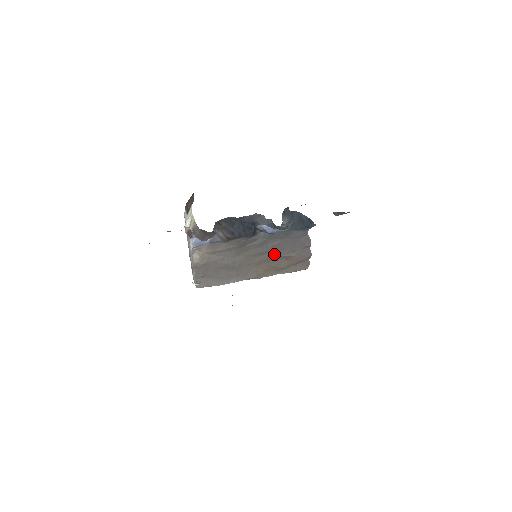
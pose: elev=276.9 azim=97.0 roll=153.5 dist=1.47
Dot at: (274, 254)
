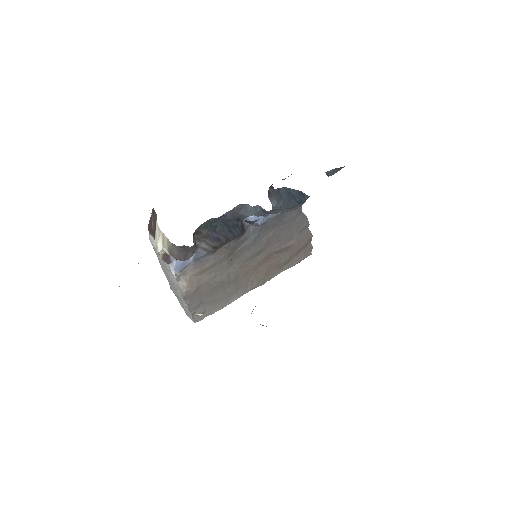
Dot at: (271, 249)
